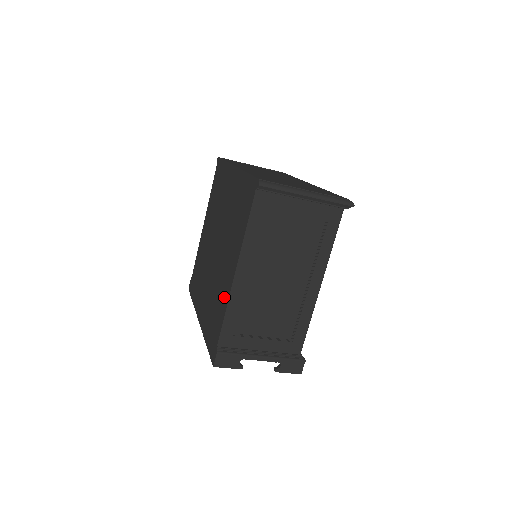
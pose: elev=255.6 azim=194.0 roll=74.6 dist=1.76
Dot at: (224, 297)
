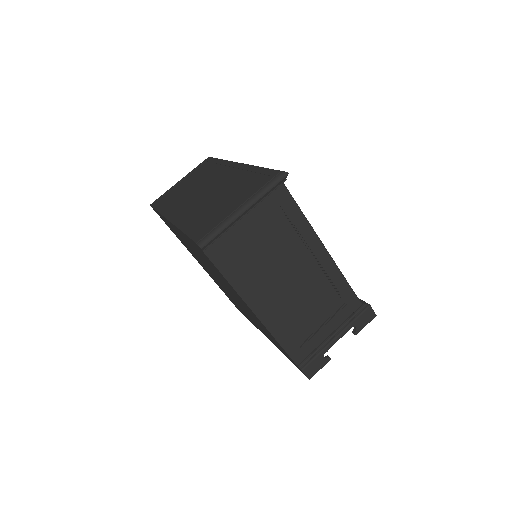
Dot at: (266, 330)
